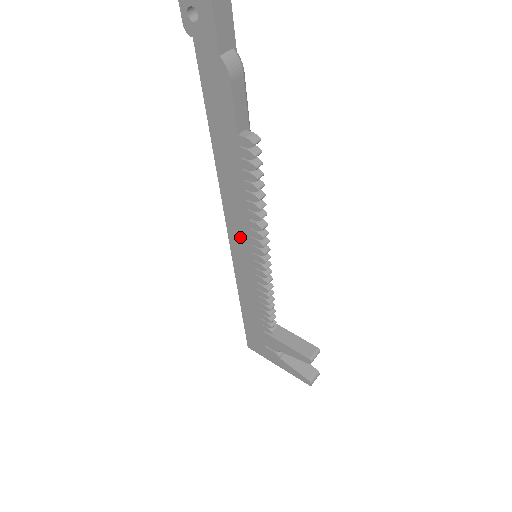
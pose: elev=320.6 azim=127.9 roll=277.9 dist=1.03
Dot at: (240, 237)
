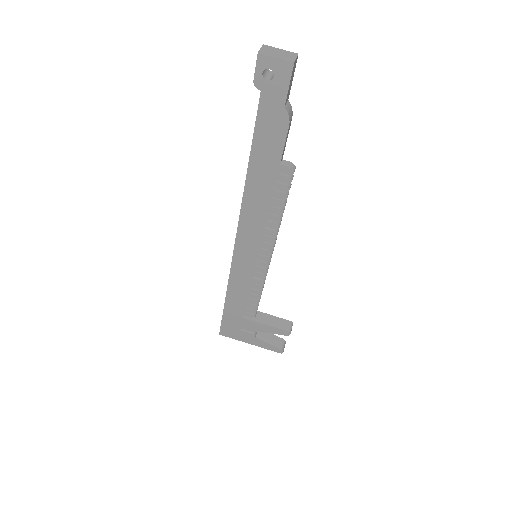
Dot at: (249, 242)
